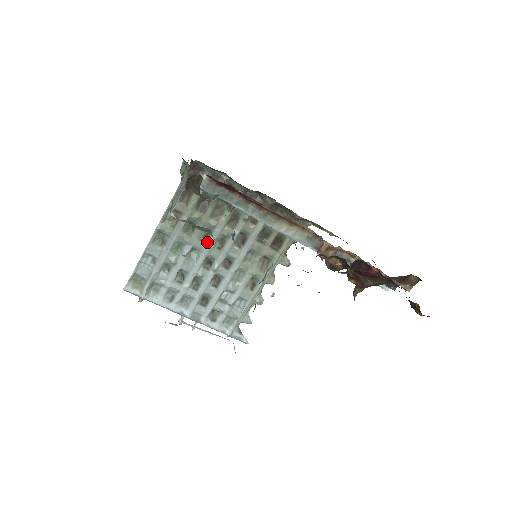
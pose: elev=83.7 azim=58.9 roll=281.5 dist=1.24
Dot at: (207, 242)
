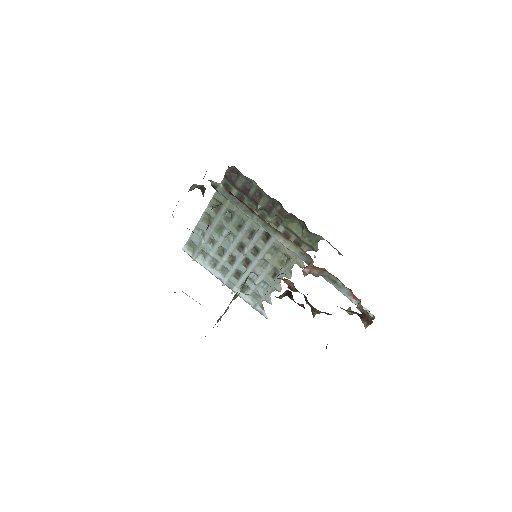
Dot at: (240, 231)
